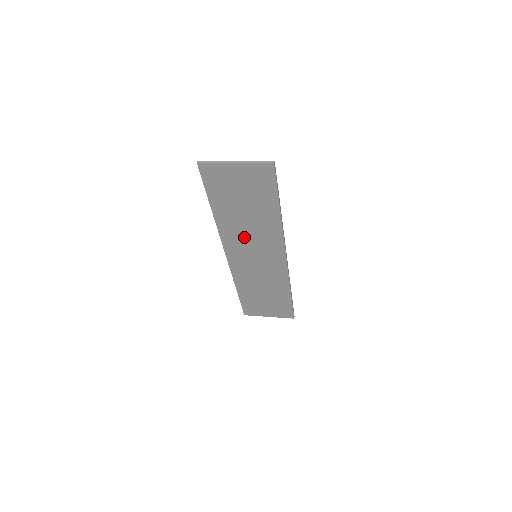
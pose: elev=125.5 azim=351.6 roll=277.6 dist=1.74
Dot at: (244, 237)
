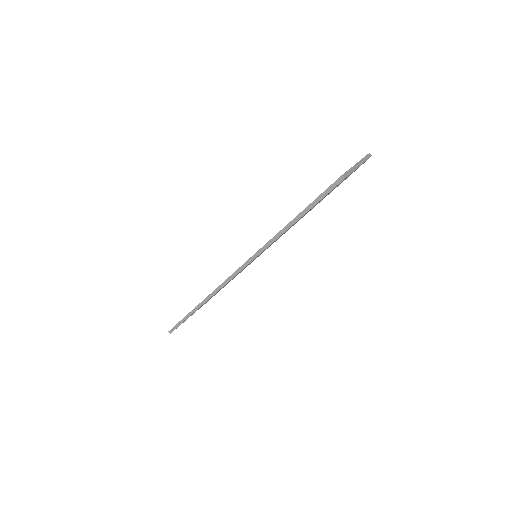
Dot at: occluded
